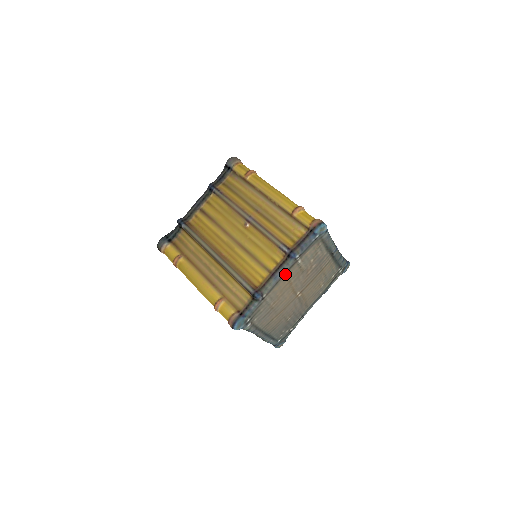
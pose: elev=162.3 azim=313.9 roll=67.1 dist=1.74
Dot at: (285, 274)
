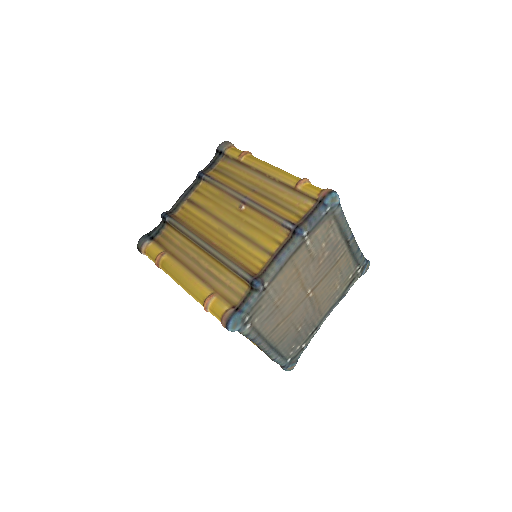
Dot at: (291, 258)
